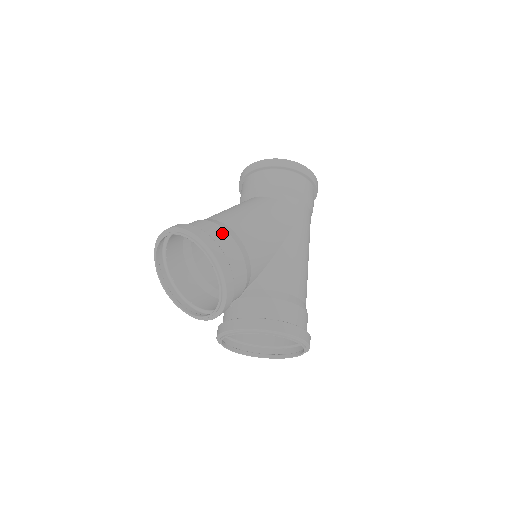
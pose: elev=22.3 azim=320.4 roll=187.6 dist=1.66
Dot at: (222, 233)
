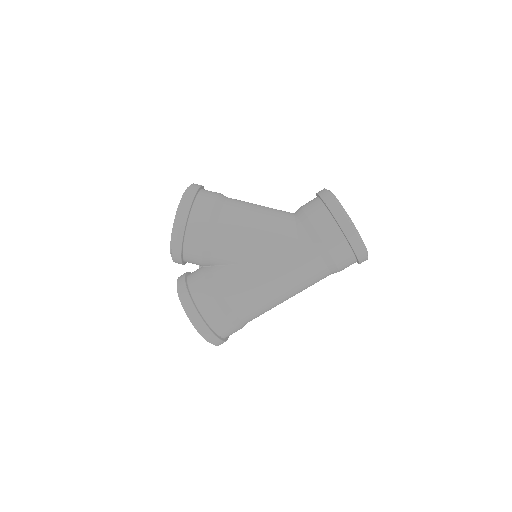
Dot at: (205, 213)
